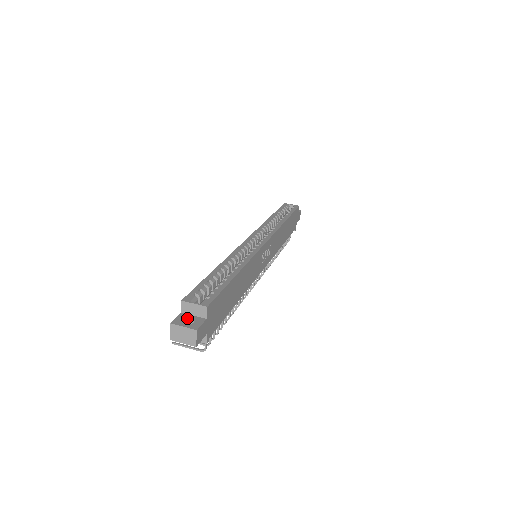
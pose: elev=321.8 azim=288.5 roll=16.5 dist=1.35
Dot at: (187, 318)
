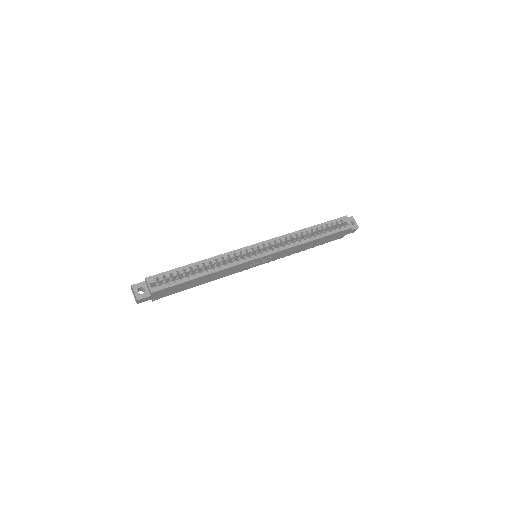
Dot at: (143, 287)
